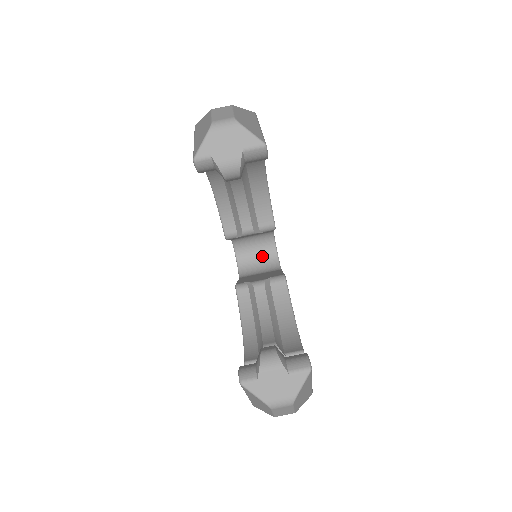
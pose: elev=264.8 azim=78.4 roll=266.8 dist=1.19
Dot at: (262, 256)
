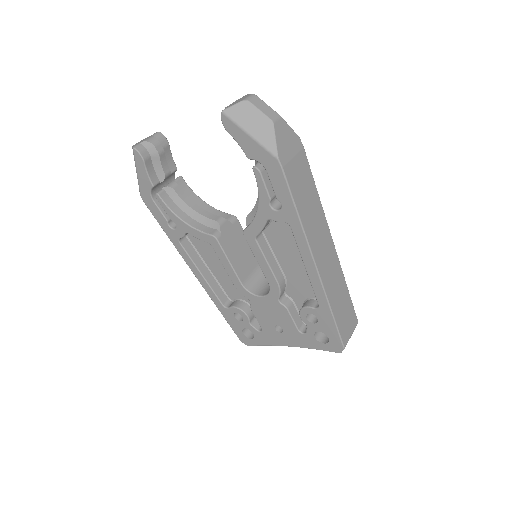
Dot at: occluded
